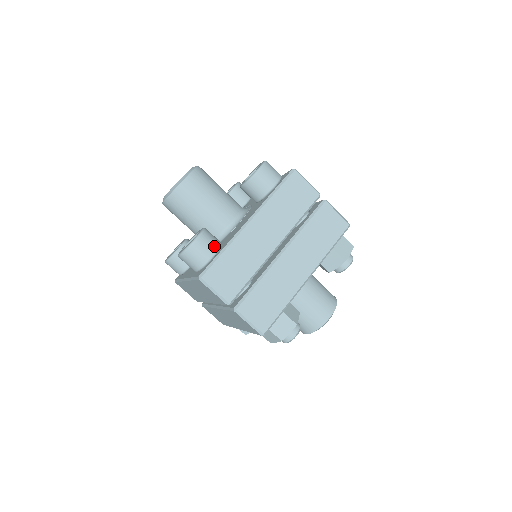
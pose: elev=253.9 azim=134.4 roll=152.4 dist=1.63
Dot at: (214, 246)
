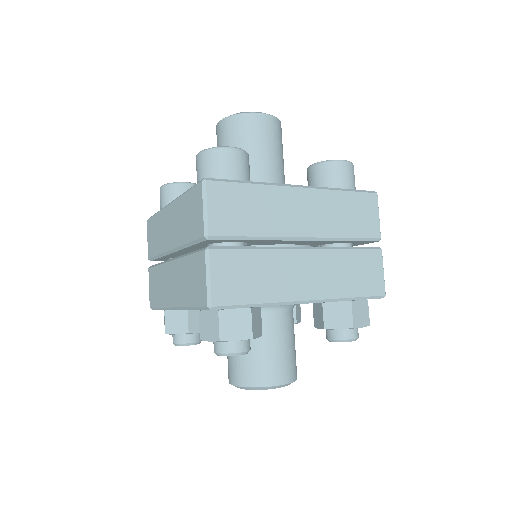
Dot at: (244, 174)
